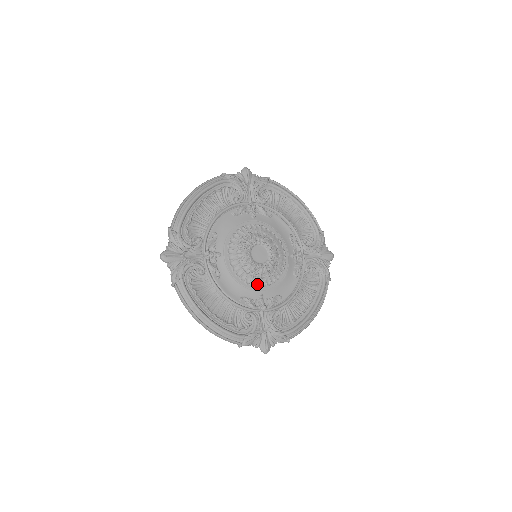
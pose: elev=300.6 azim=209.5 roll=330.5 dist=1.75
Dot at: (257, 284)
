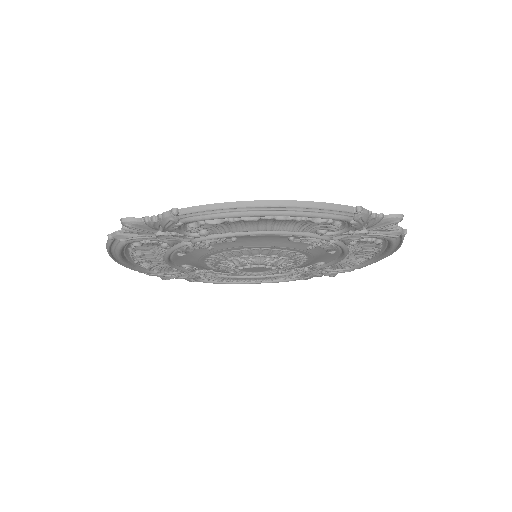
Dot at: (219, 269)
